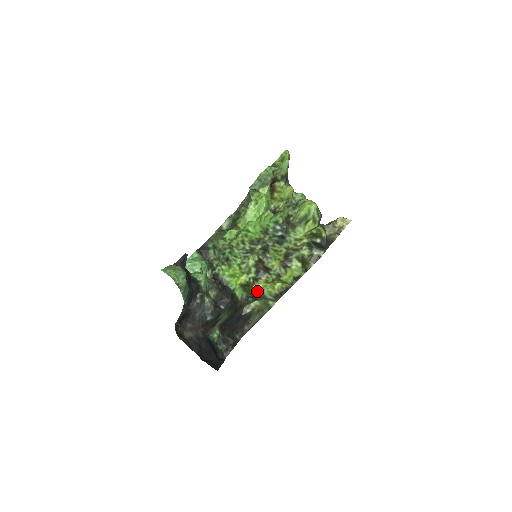
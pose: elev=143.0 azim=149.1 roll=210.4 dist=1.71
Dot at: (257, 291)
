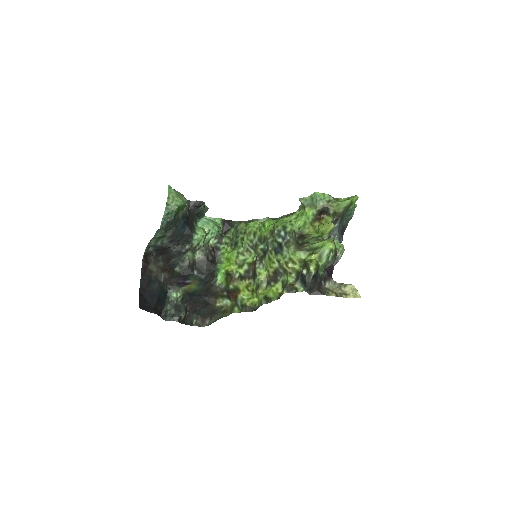
Dot at: (235, 289)
